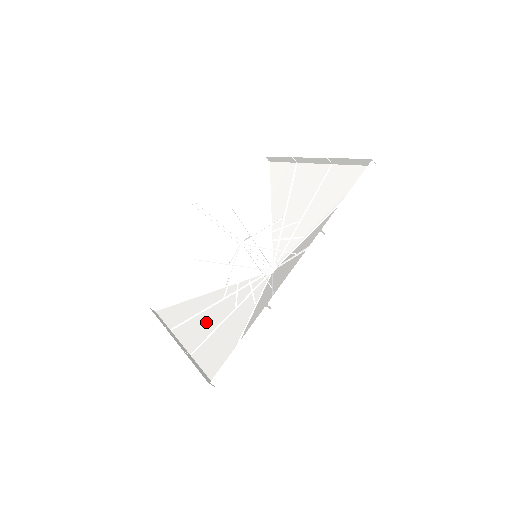
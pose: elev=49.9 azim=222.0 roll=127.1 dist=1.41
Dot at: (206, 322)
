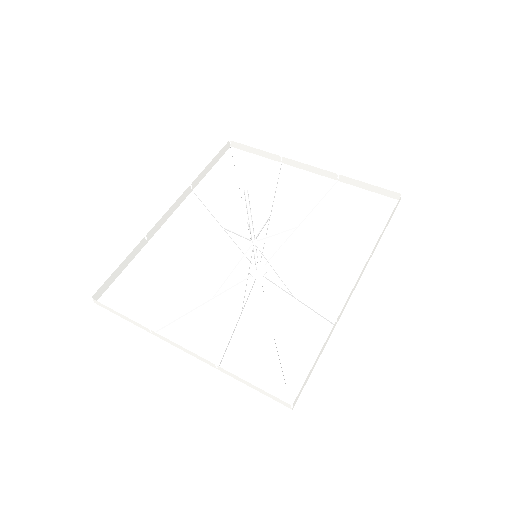
Dot at: (207, 326)
